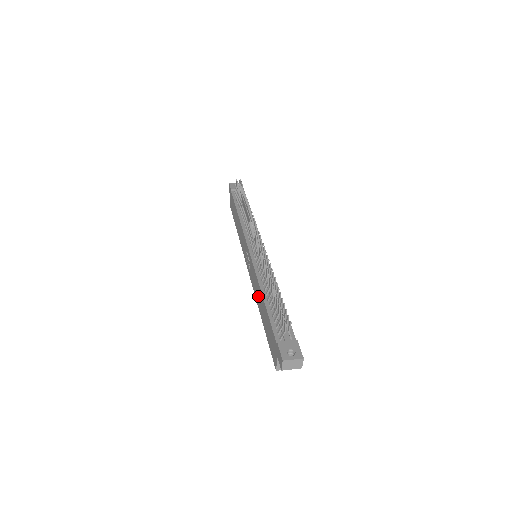
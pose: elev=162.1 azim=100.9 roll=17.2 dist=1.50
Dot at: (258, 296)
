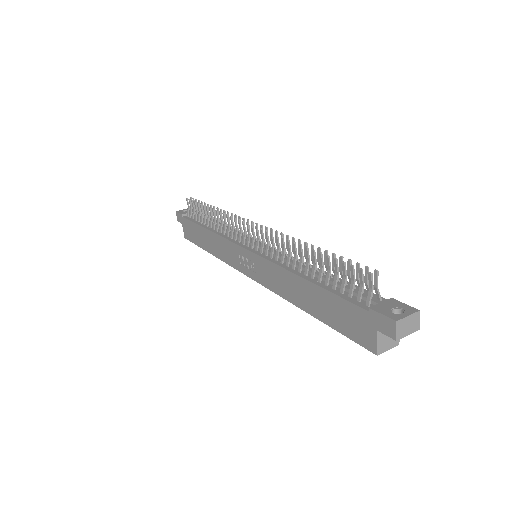
Dot at: (290, 288)
